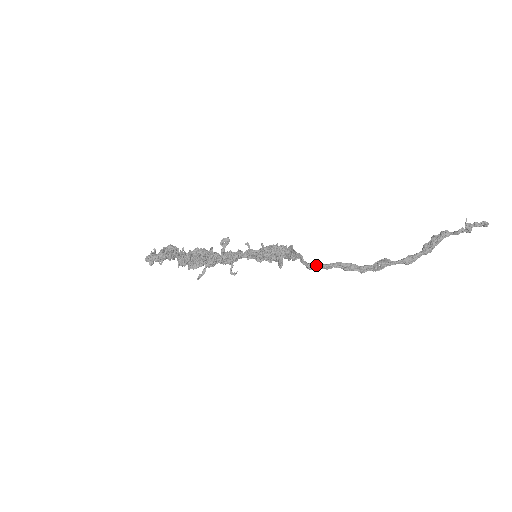
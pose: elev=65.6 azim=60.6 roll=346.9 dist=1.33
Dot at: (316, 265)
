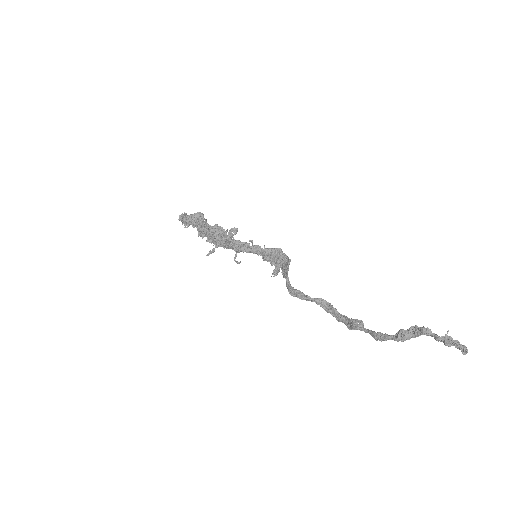
Dot at: (296, 293)
